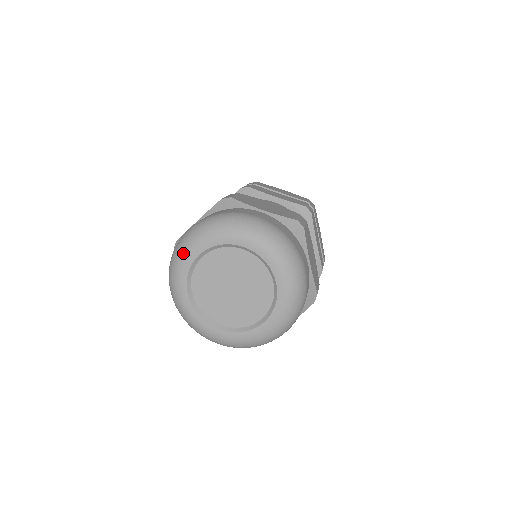
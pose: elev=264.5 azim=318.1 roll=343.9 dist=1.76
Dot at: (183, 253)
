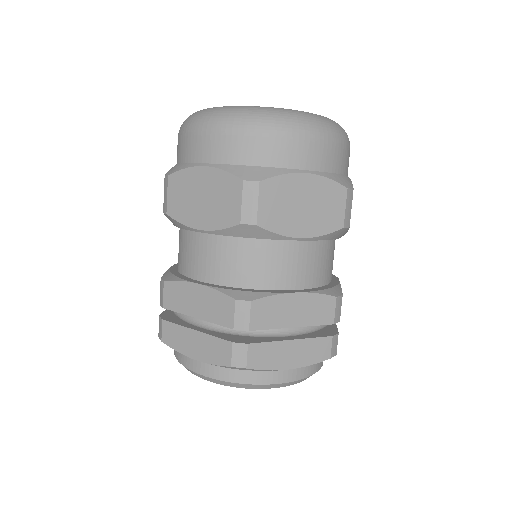
Dot at: occluded
